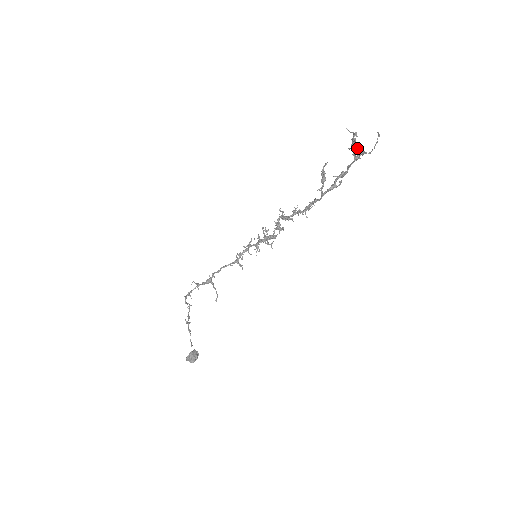
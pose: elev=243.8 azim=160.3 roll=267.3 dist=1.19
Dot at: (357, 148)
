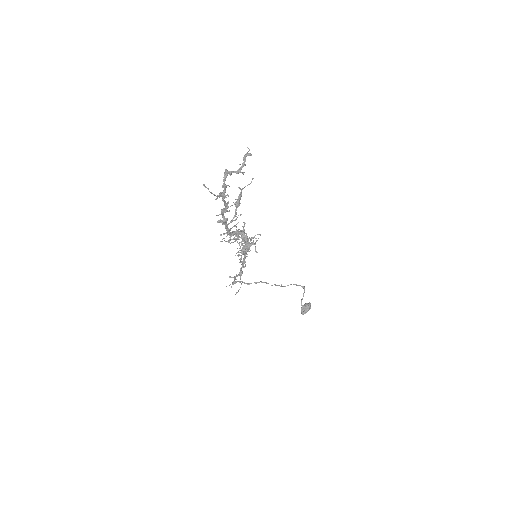
Dot at: (222, 186)
